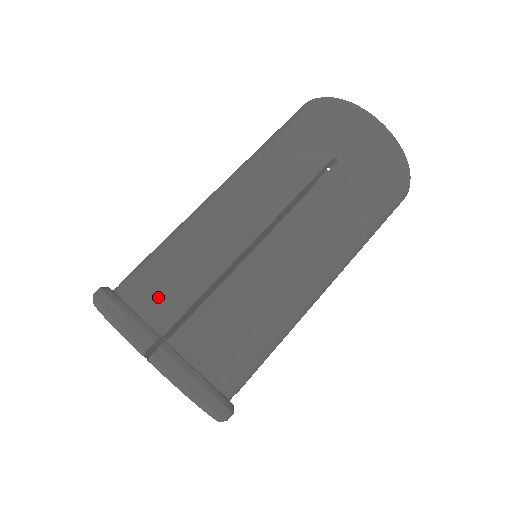
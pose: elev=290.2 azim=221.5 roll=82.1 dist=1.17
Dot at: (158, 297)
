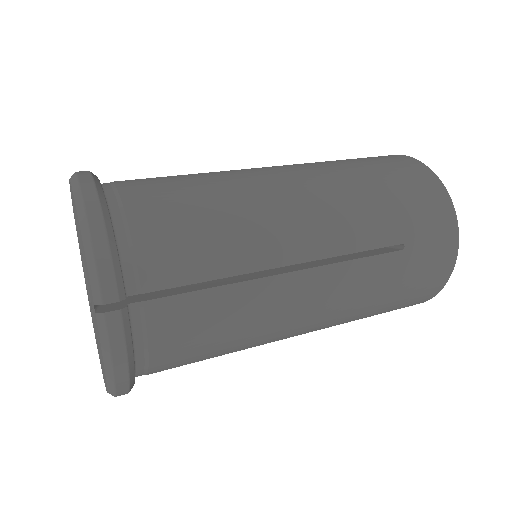
Dot at: occluded
